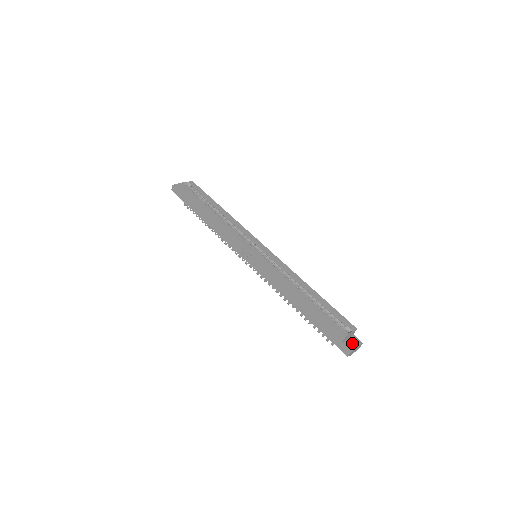
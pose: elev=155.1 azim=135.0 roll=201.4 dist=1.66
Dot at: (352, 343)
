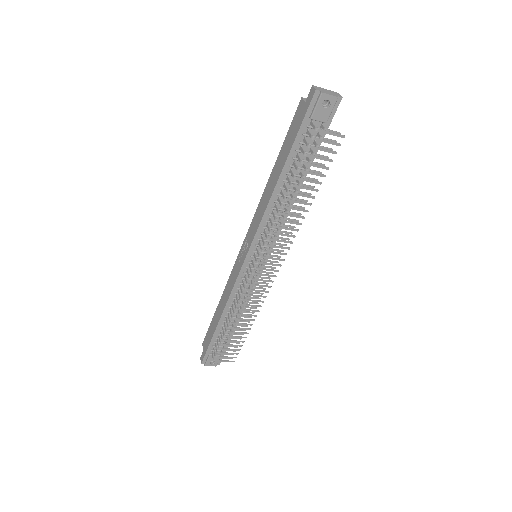
Dot at: (325, 100)
